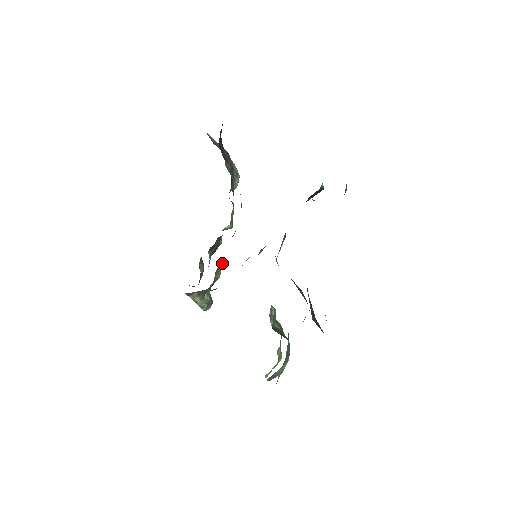
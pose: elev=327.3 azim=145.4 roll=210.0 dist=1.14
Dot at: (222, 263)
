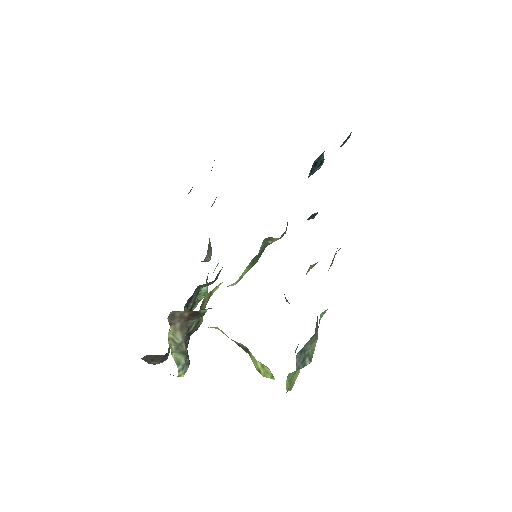
Dot at: (208, 296)
